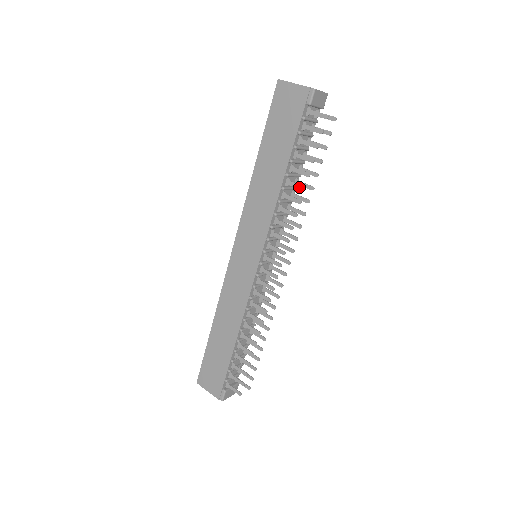
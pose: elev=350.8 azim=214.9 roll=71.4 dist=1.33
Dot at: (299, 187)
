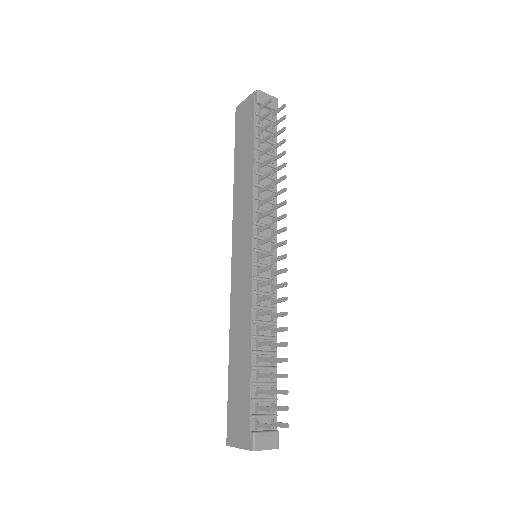
Dot at: (267, 162)
